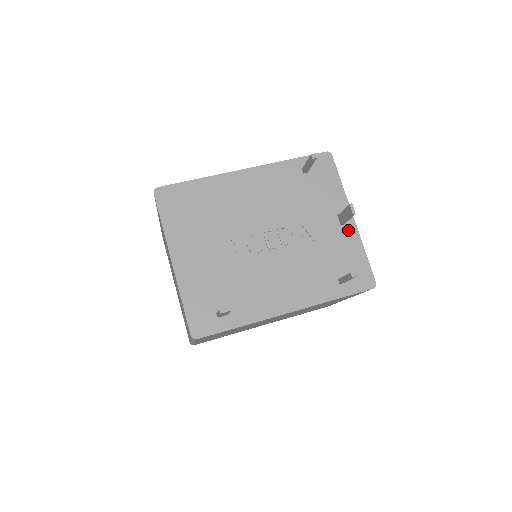
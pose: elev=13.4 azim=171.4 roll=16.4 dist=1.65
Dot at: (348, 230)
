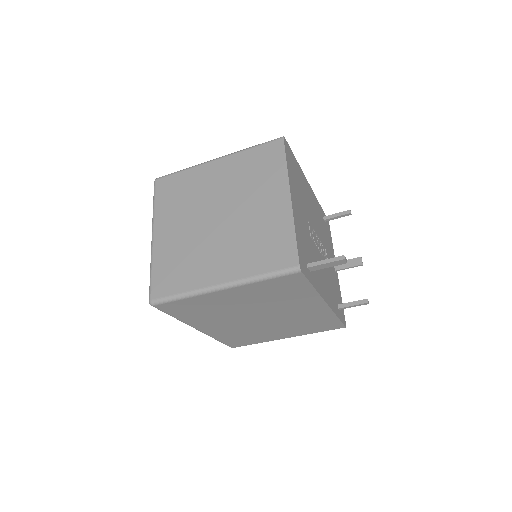
Dot at: (337, 277)
